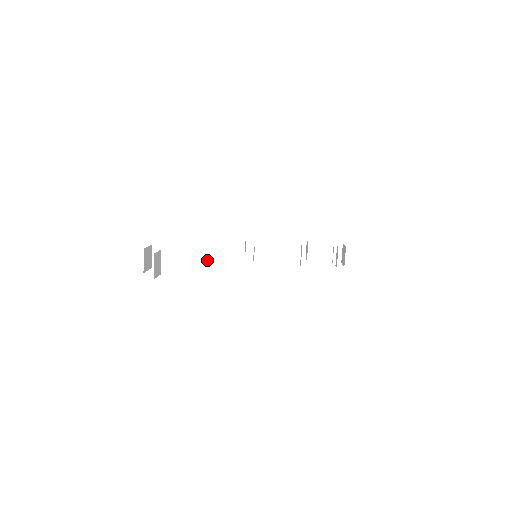
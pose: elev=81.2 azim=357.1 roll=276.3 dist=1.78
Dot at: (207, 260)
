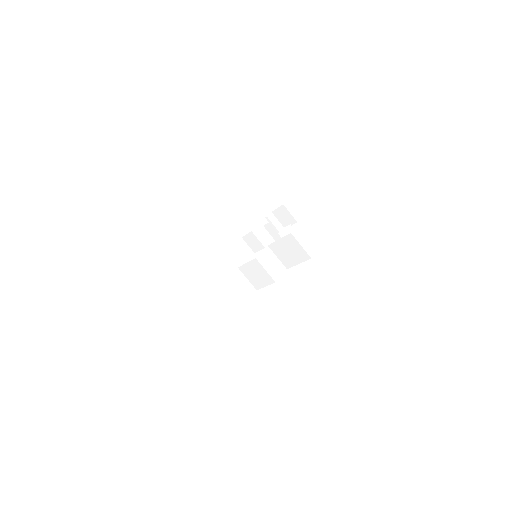
Dot at: (268, 261)
